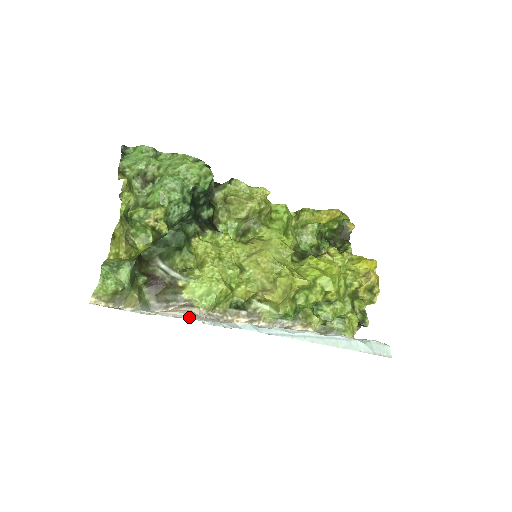
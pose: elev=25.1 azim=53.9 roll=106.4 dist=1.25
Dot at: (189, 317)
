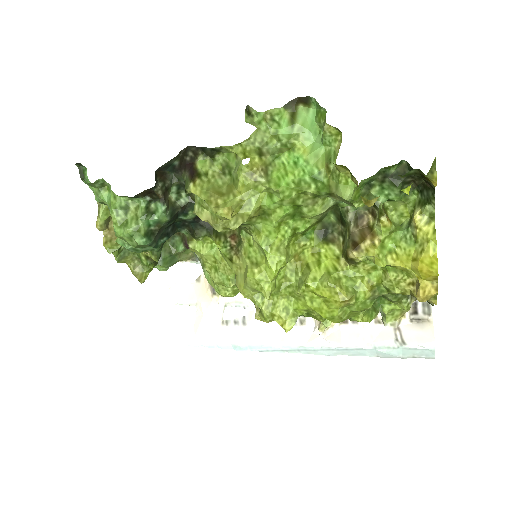
Dot at: (190, 344)
